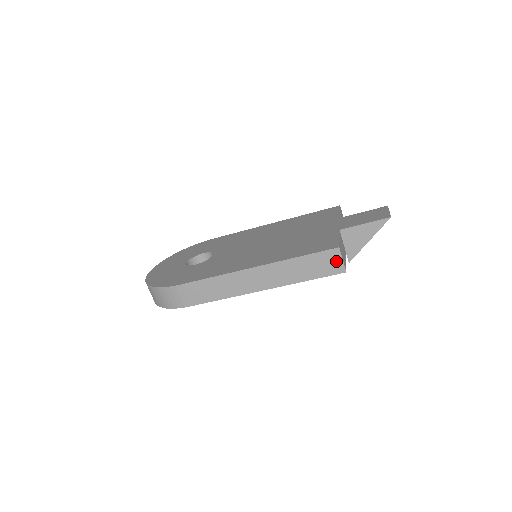
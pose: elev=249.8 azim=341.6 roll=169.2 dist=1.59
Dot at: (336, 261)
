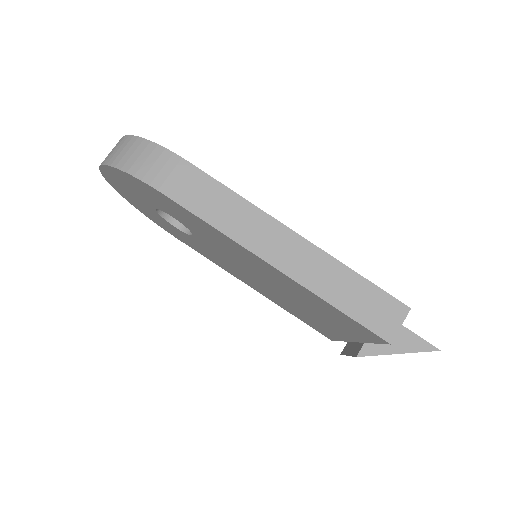
Dot at: (393, 320)
